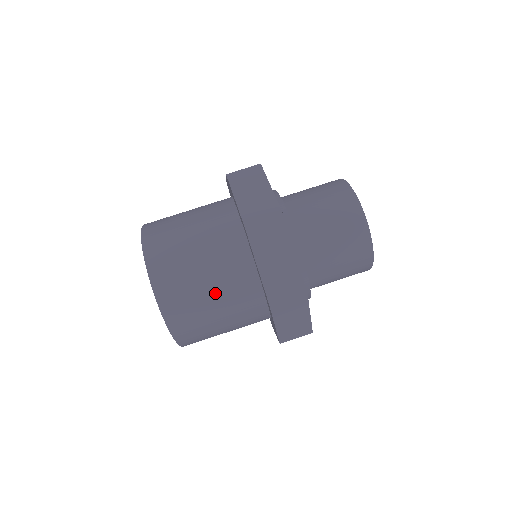
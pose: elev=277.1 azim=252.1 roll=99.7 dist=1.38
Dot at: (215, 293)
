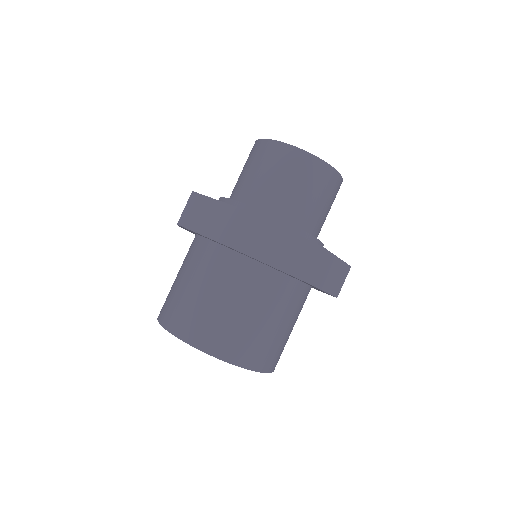
Dot at: (208, 290)
